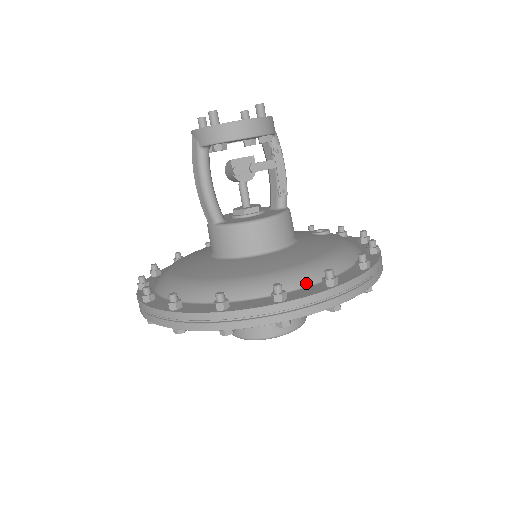
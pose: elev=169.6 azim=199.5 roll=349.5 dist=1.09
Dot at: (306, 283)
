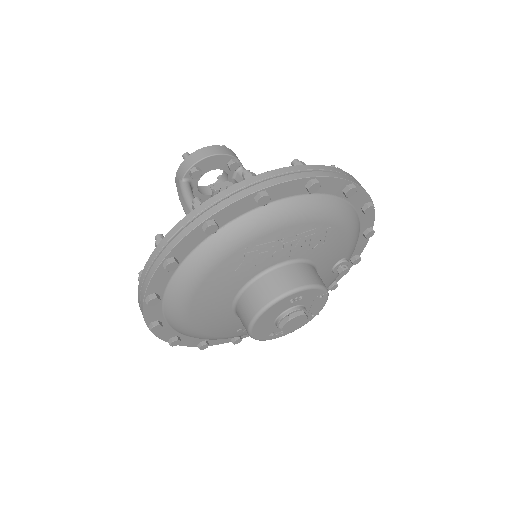
Dot at: occluded
